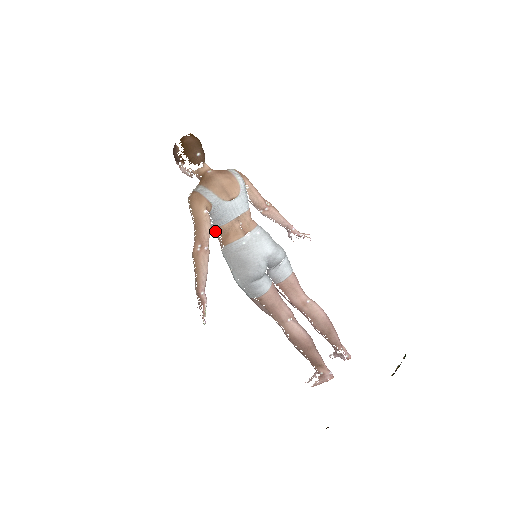
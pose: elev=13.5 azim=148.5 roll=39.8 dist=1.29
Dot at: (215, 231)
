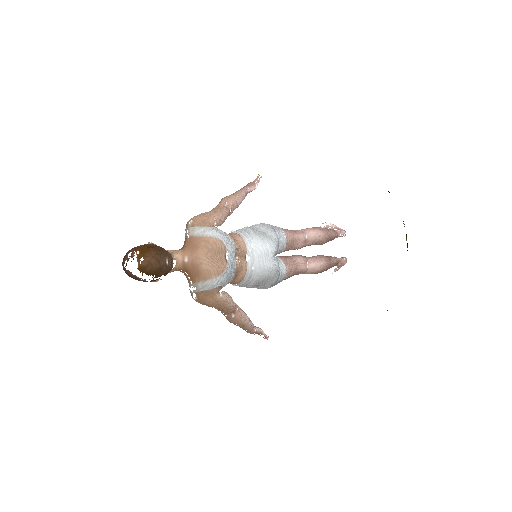
Dot at: occluded
